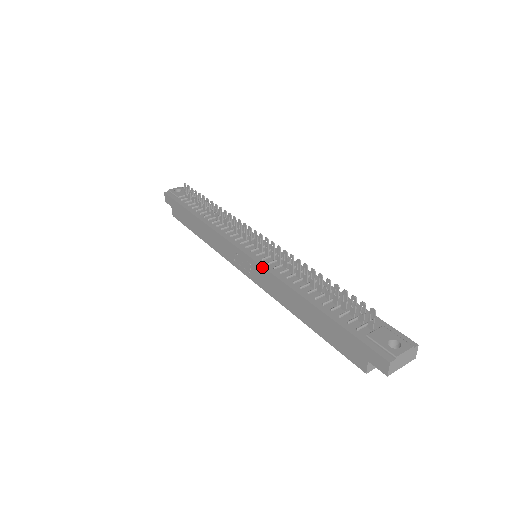
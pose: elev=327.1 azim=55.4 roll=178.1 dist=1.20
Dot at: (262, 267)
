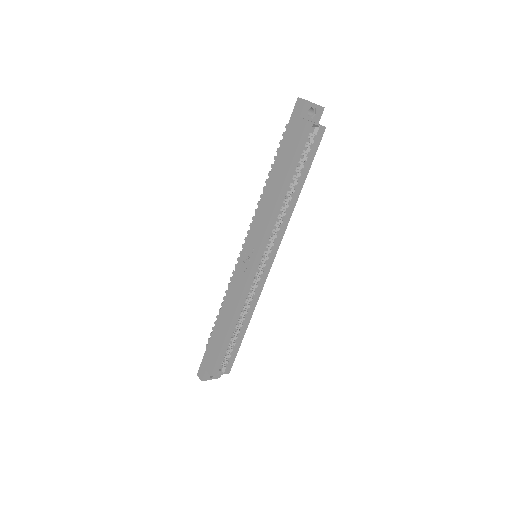
Dot at: (251, 227)
